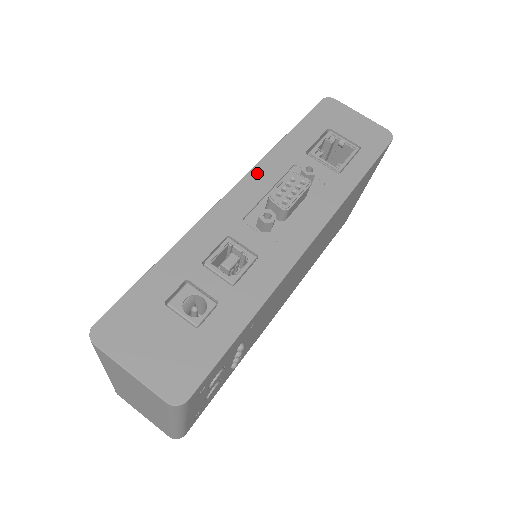
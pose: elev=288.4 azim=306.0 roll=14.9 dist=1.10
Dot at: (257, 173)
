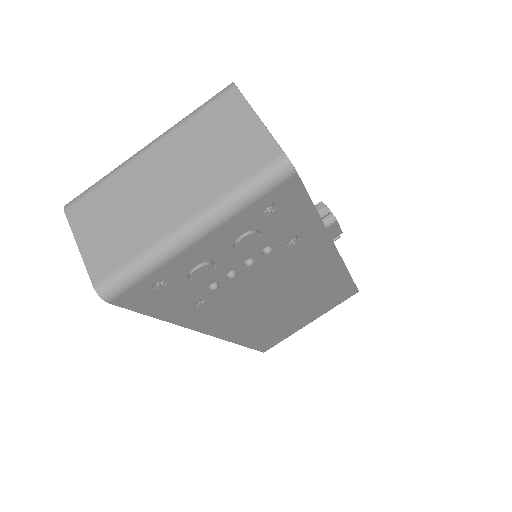
Dot at: occluded
